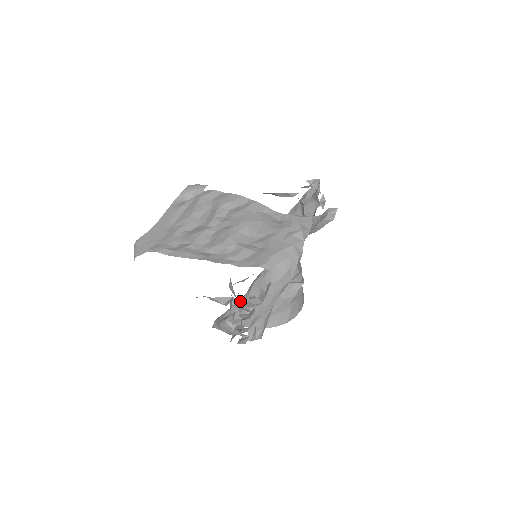
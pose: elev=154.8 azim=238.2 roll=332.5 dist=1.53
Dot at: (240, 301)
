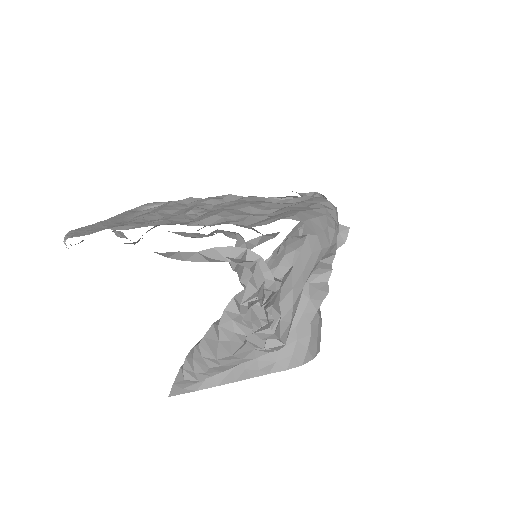
Dot at: occluded
